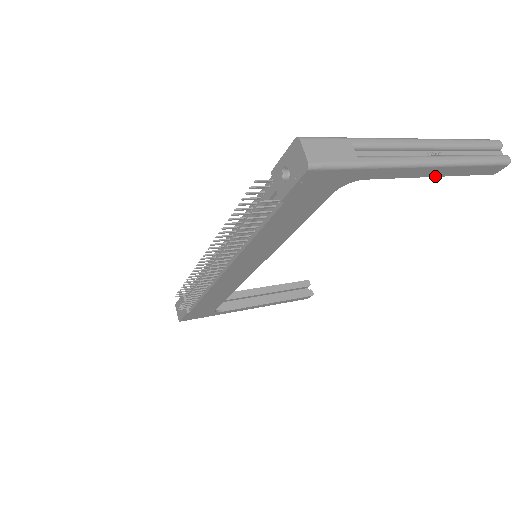
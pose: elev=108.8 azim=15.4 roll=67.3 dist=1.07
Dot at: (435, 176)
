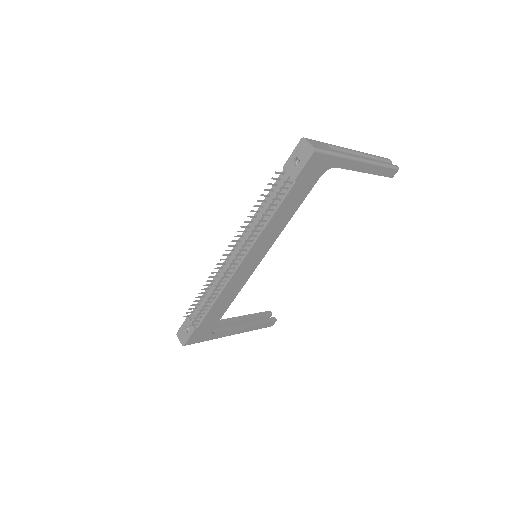
Dot at: occluded
